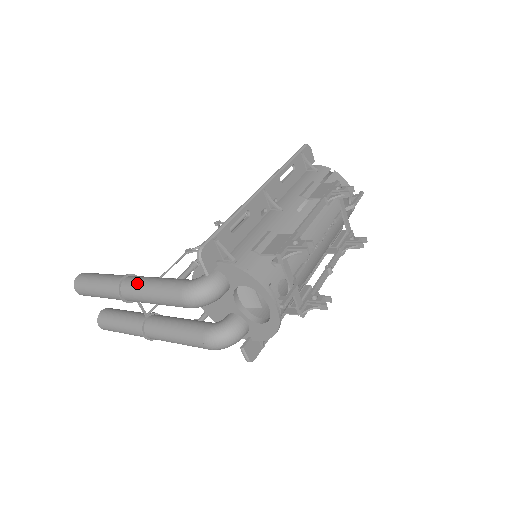
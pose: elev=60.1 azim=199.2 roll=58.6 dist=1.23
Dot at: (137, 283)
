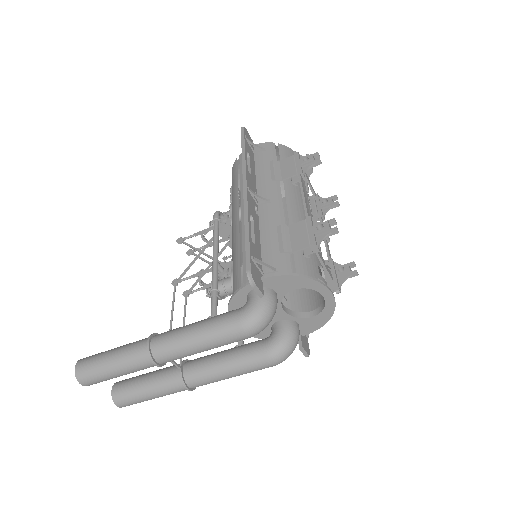
Dot at: (173, 341)
